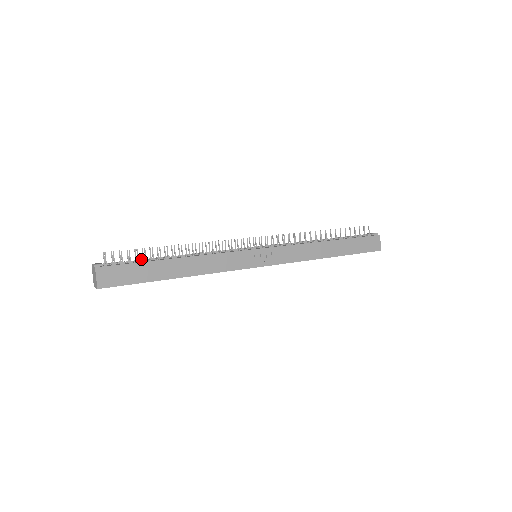
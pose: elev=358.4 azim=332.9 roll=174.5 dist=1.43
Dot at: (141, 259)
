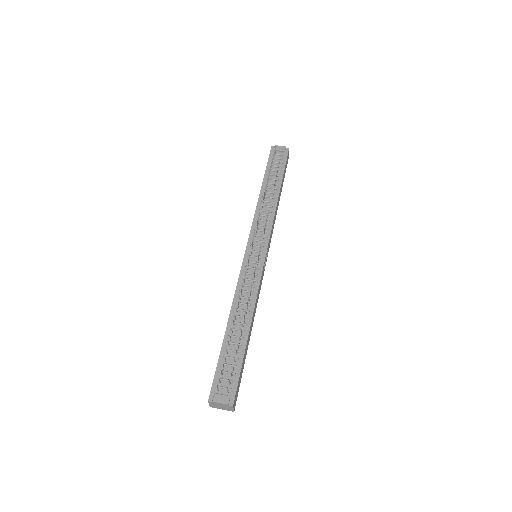
Dot at: (226, 355)
